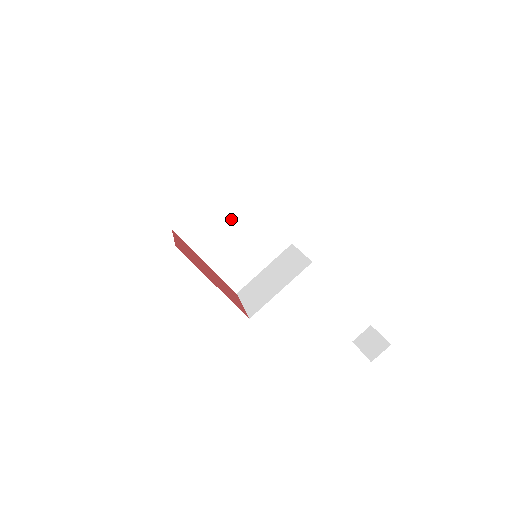
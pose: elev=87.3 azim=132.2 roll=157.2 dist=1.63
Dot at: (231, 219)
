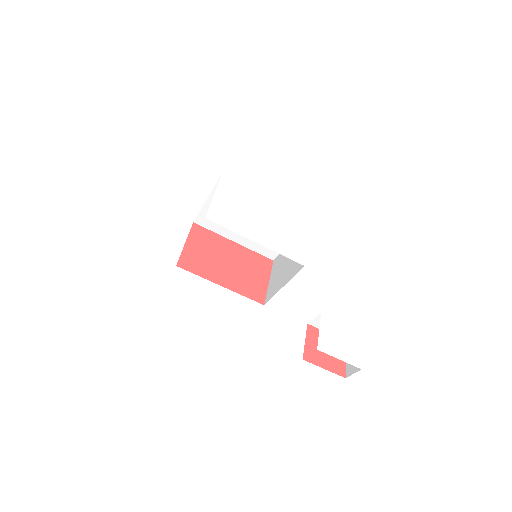
Dot at: occluded
